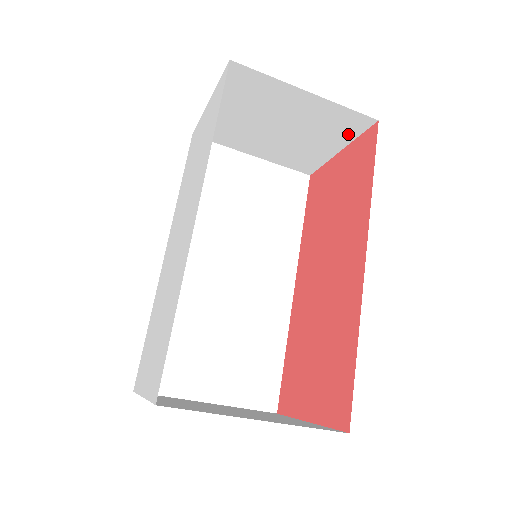
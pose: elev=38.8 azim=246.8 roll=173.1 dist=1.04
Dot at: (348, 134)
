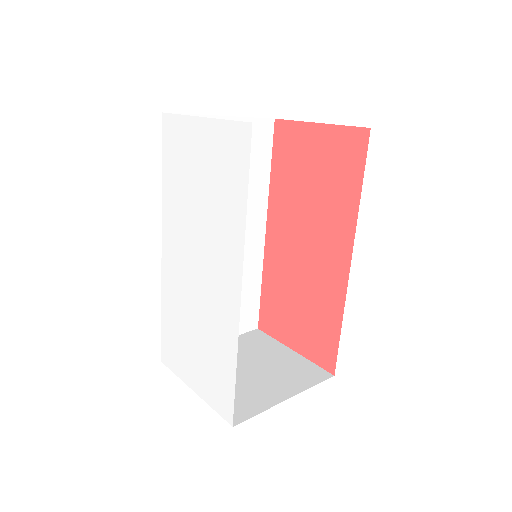
Dot at: occluded
